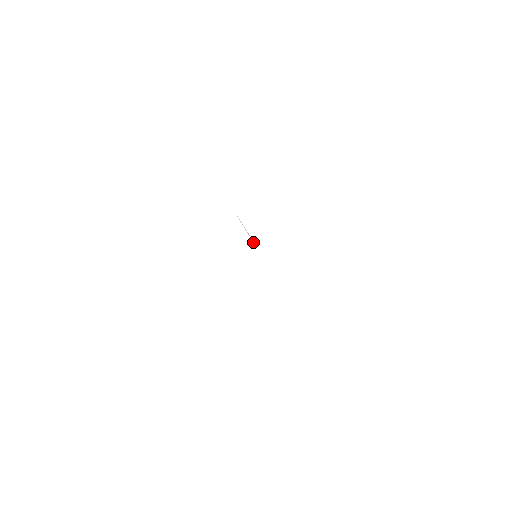
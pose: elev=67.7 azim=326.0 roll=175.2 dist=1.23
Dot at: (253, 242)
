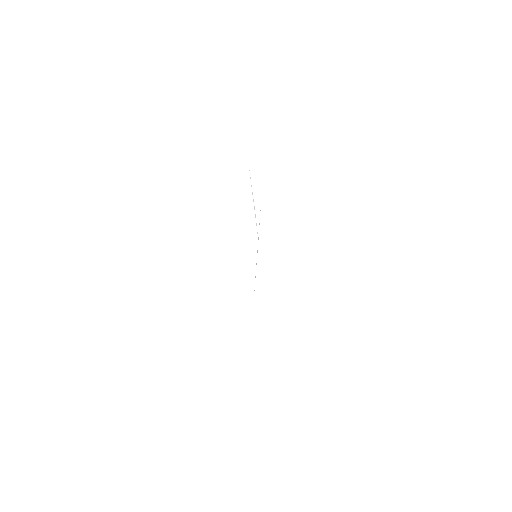
Dot at: occluded
